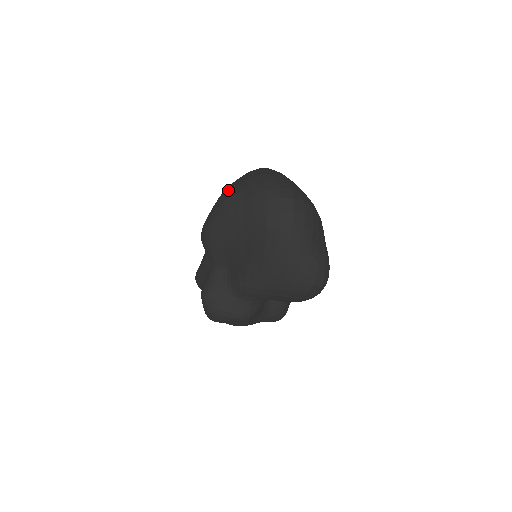
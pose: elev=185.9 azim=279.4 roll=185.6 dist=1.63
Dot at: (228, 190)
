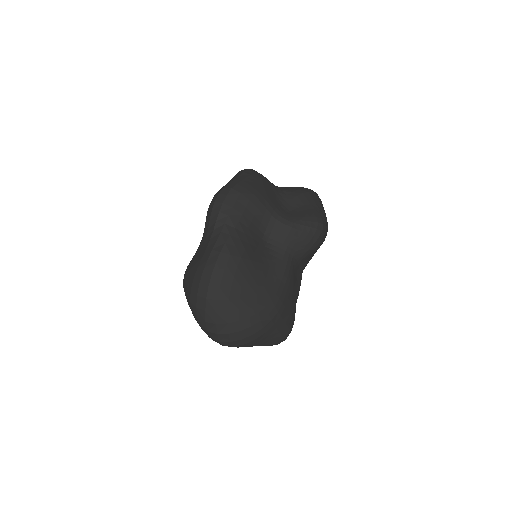
Dot at: (183, 286)
